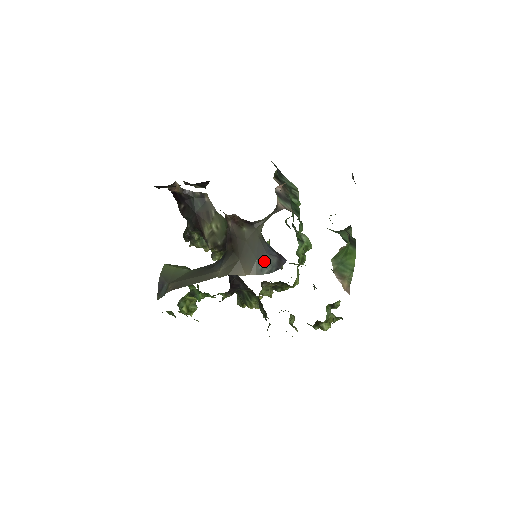
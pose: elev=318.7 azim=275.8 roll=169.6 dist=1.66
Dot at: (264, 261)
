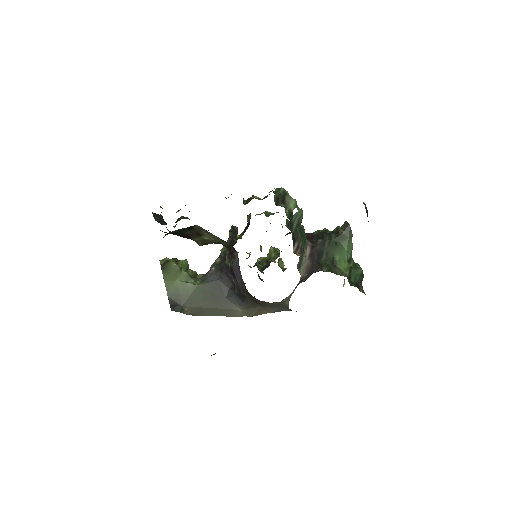
Dot at: occluded
